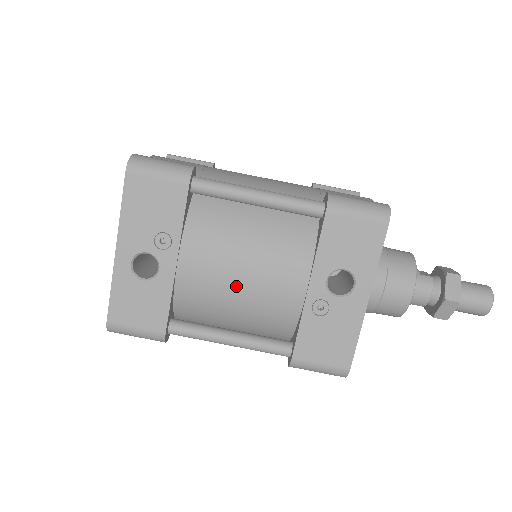
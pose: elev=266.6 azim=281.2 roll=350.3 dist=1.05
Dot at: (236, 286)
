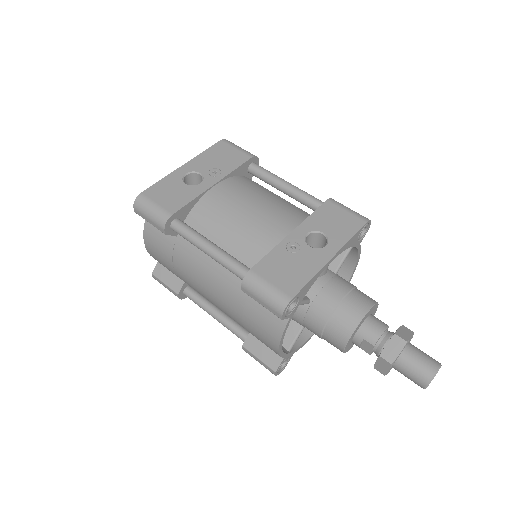
Dot at: (242, 213)
